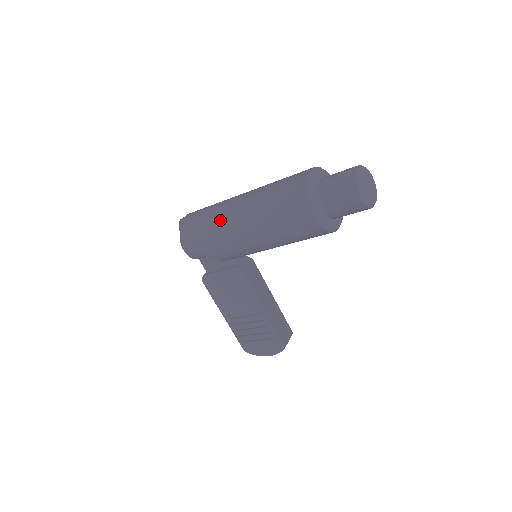
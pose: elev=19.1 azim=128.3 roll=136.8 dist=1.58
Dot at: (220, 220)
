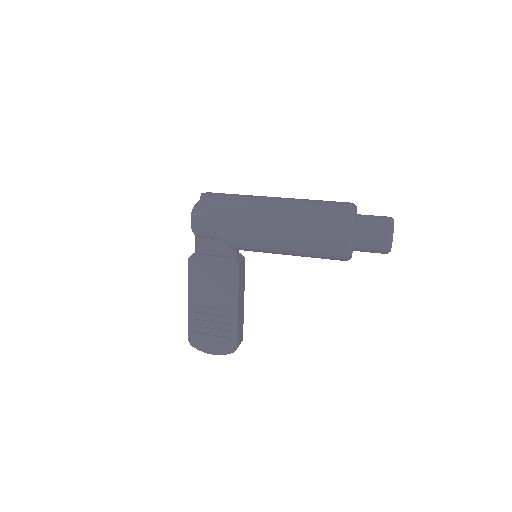
Dot at: (252, 209)
